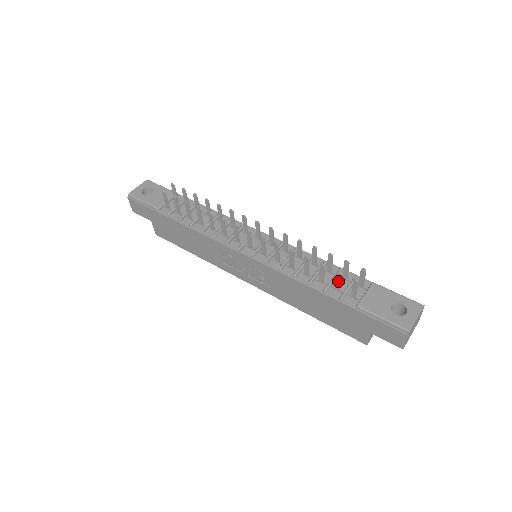
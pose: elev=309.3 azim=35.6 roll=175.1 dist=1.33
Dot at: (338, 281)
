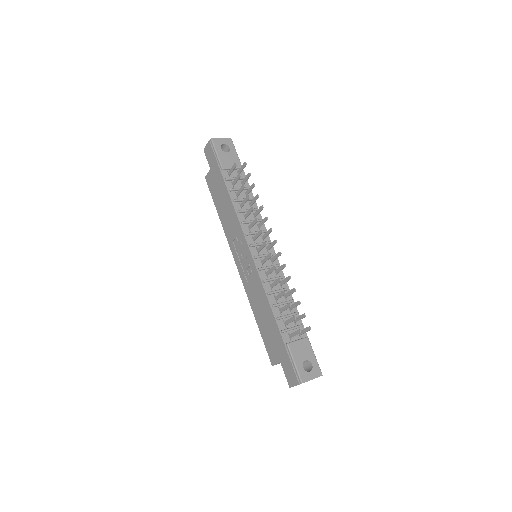
Dot at: (290, 321)
